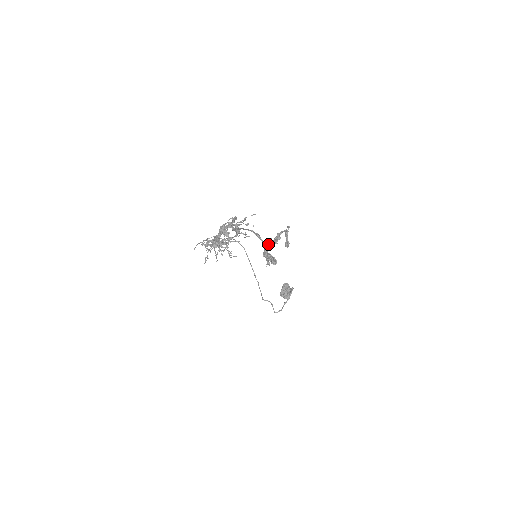
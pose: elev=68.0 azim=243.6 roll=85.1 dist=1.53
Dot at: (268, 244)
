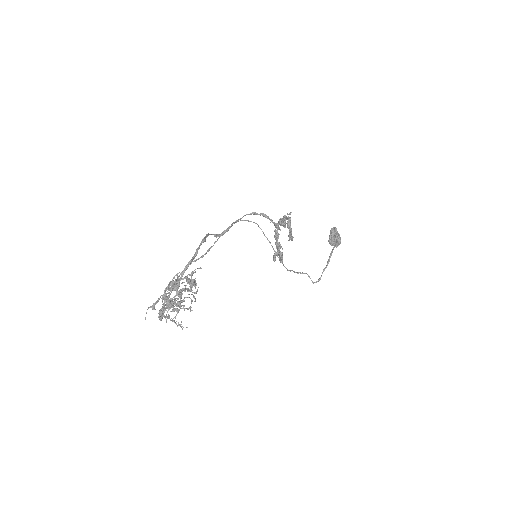
Dot at: (278, 224)
